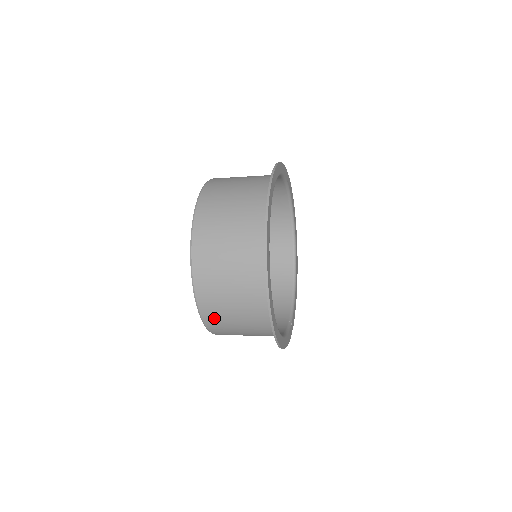
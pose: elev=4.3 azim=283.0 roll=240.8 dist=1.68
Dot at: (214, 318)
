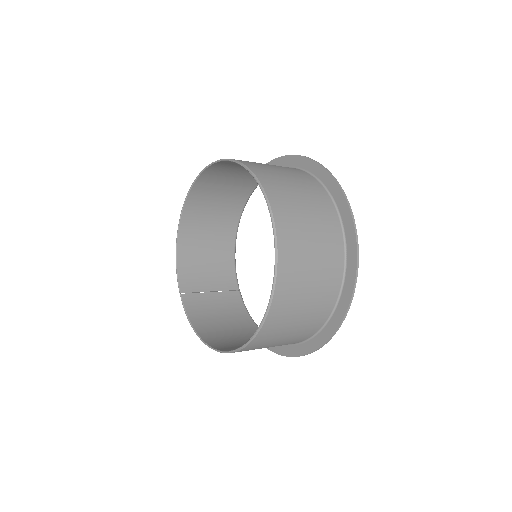
Dot at: occluded
